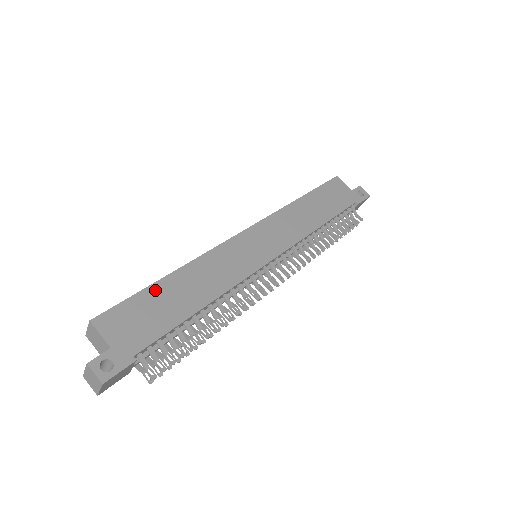
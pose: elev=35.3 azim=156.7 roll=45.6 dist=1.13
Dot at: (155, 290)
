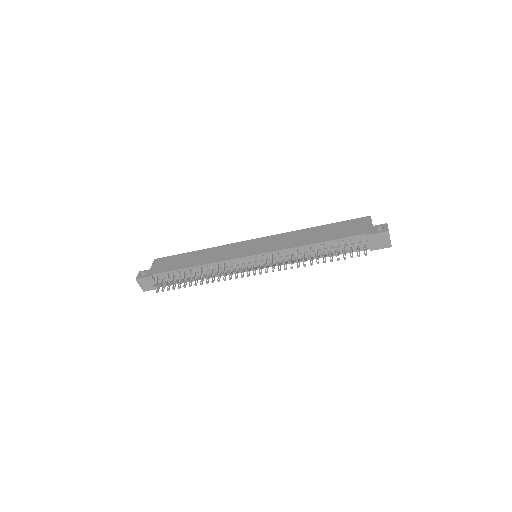
Dot at: (185, 255)
